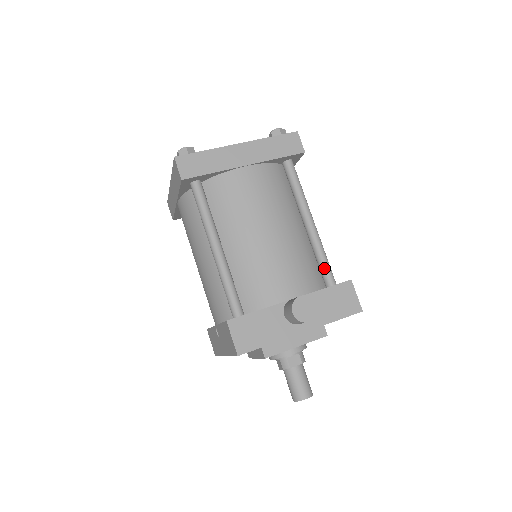
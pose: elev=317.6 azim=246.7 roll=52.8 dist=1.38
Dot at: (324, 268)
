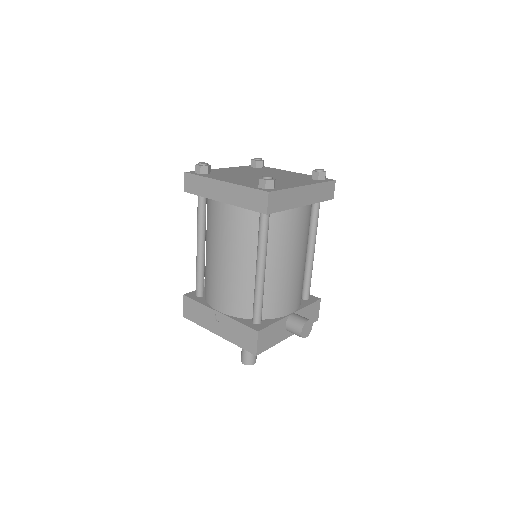
Dot at: (308, 287)
